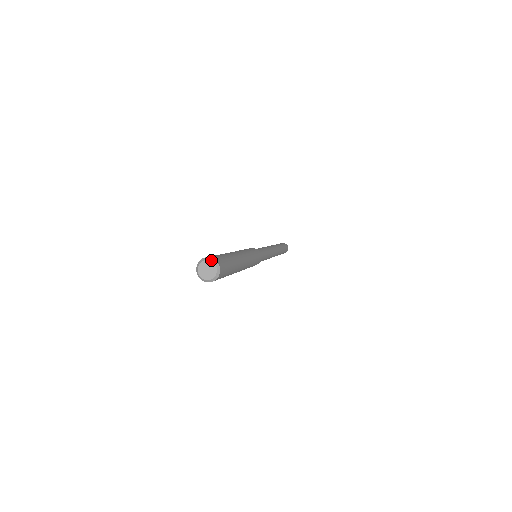
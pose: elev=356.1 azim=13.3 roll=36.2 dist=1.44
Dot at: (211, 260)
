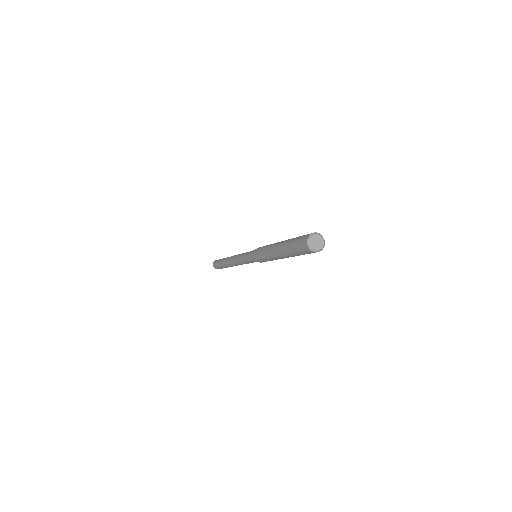
Dot at: occluded
